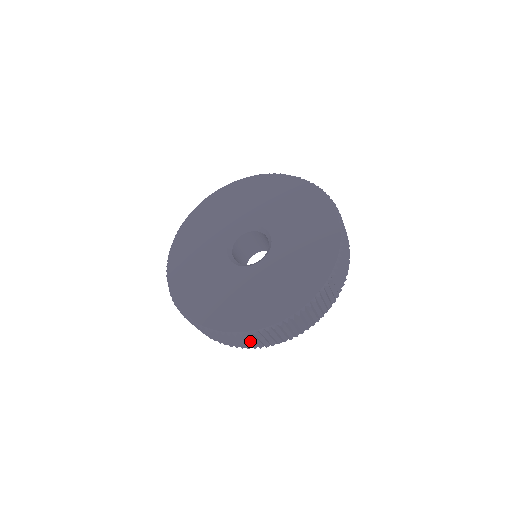
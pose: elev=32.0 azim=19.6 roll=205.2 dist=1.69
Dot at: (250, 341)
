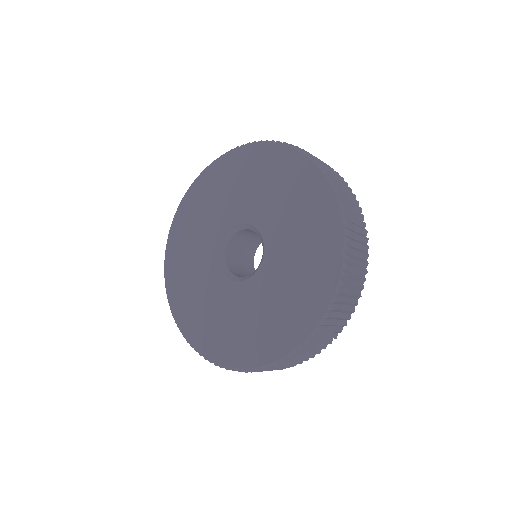
Dot at: occluded
